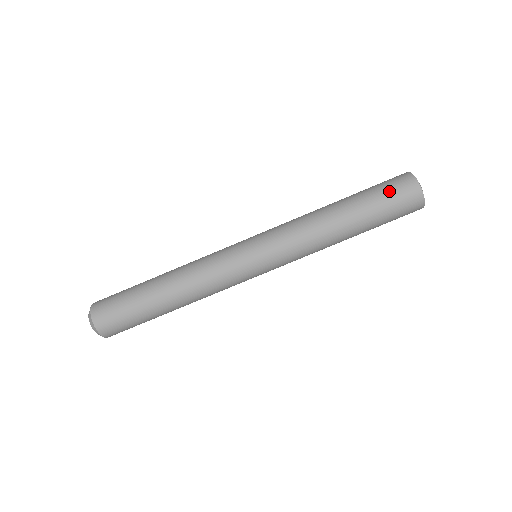
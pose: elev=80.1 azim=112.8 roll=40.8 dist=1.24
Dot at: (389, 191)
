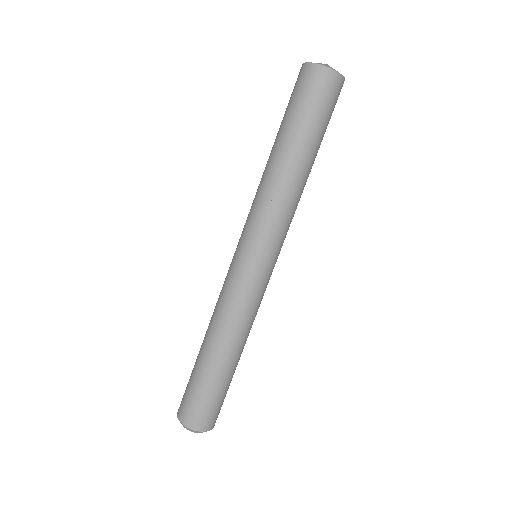
Dot at: (294, 96)
